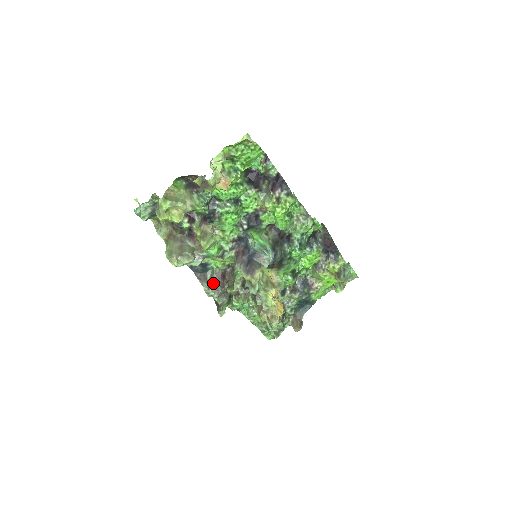
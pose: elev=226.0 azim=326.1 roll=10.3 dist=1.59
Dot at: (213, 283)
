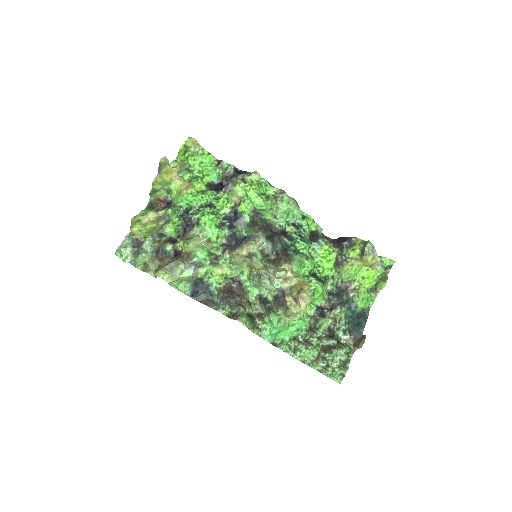
Dot at: (221, 300)
